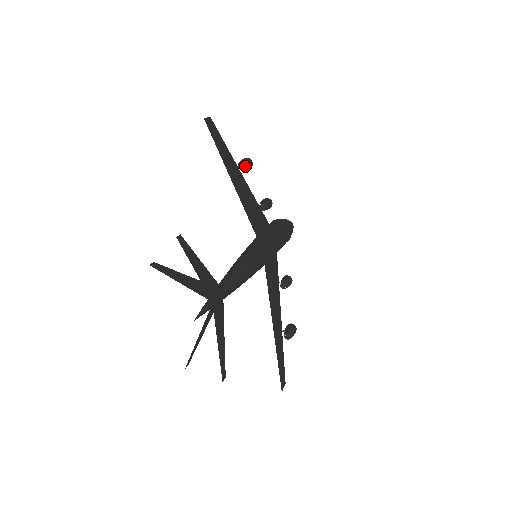
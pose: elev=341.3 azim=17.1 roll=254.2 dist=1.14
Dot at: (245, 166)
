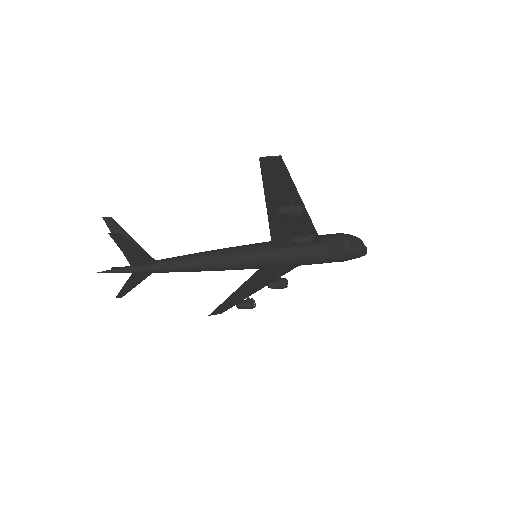
Dot at: (282, 215)
